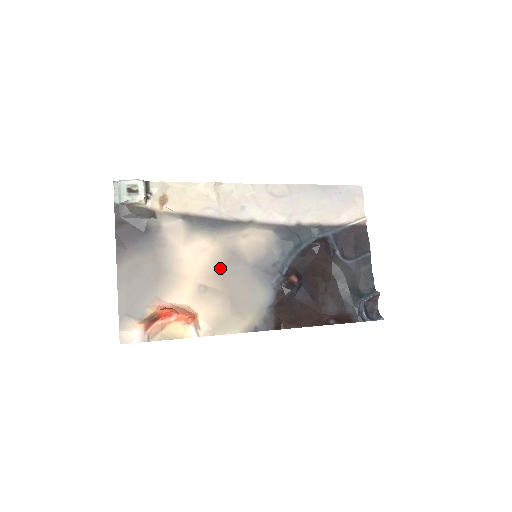
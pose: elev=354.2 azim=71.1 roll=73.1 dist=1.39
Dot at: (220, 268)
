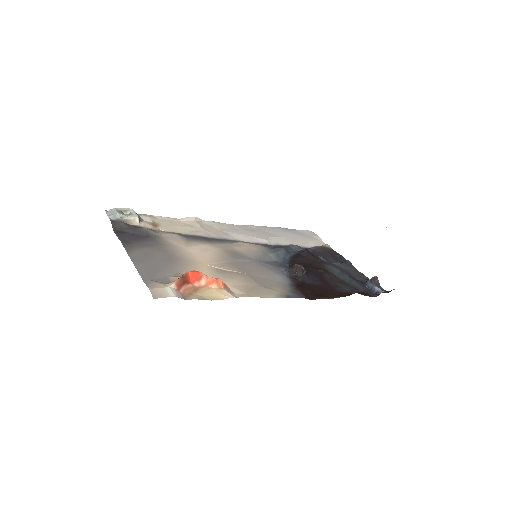
Dot at: (229, 260)
